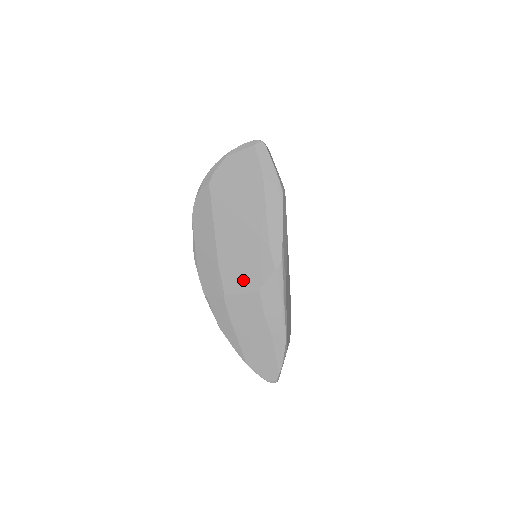
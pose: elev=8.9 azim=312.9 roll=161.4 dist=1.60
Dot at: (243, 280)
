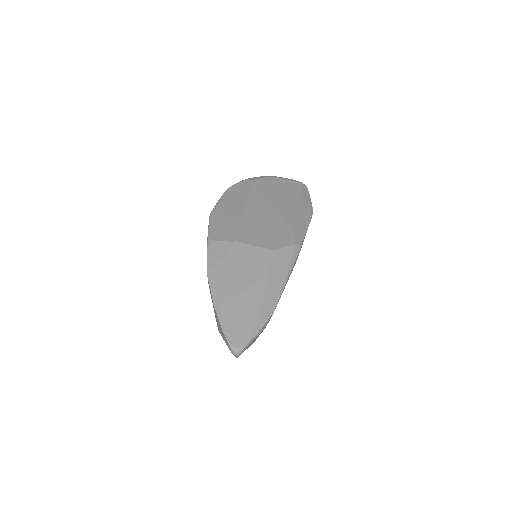
Dot at: (260, 239)
